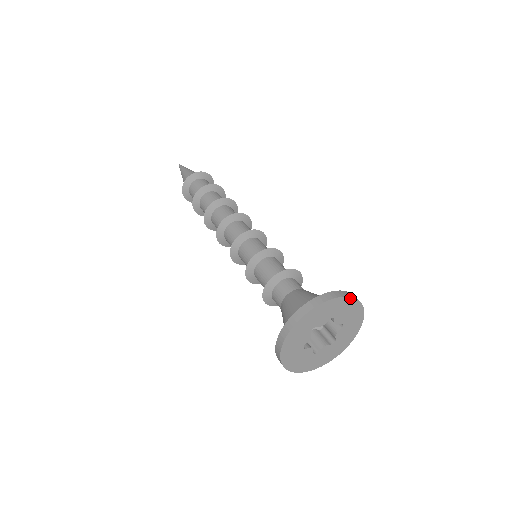
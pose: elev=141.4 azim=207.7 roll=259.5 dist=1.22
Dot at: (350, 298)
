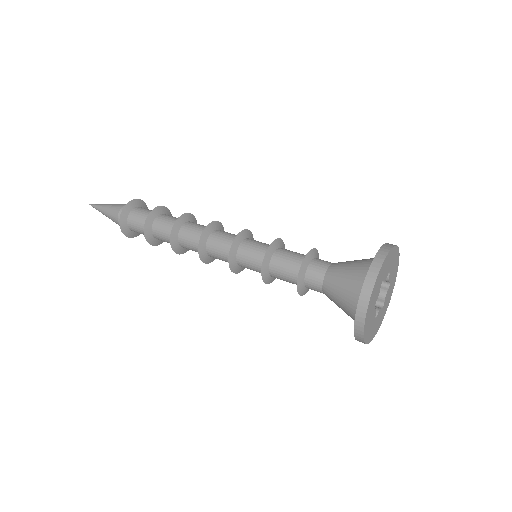
Dot at: (398, 250)
